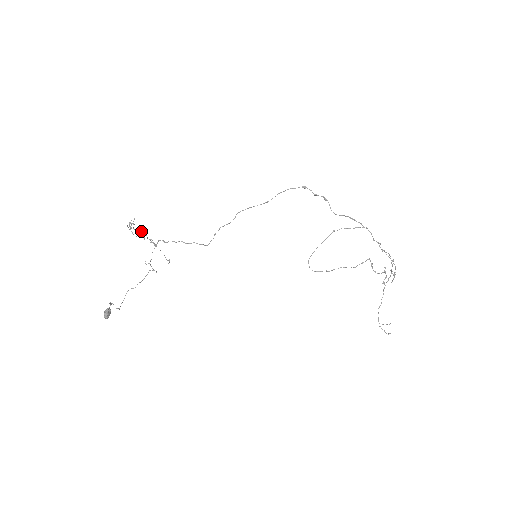
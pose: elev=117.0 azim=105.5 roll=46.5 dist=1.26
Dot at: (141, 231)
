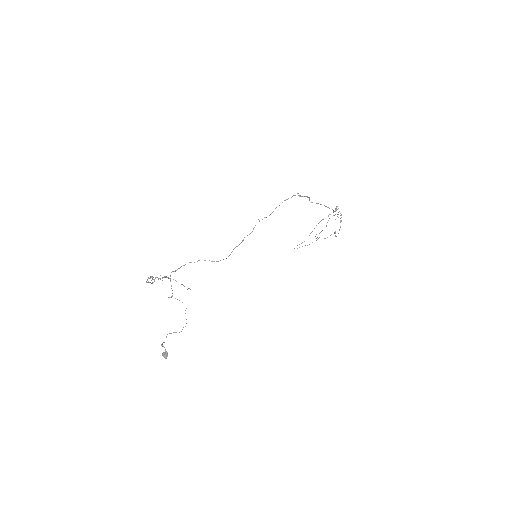
Dot at: (157, 277)
